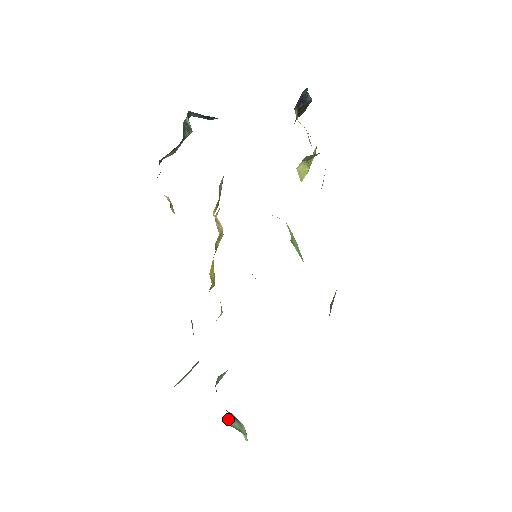
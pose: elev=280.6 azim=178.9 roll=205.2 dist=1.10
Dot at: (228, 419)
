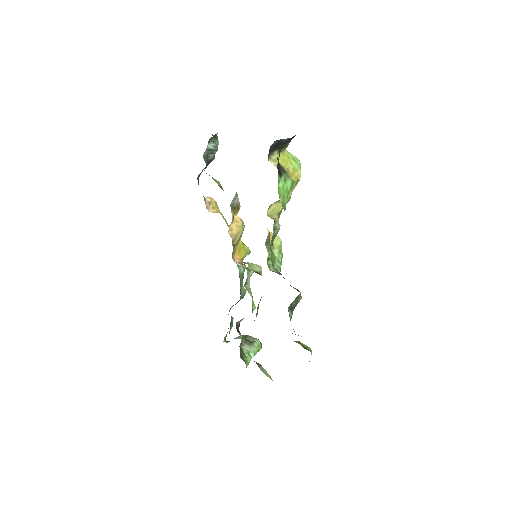
Dot at: (241, 345)
